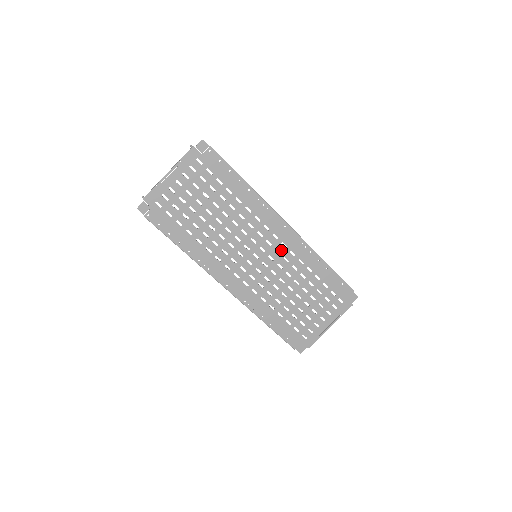
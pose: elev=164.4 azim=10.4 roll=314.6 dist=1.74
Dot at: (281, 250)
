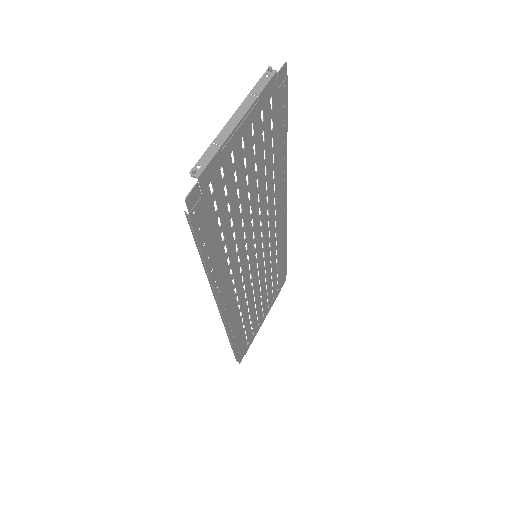
Dot at: (272, 242)
